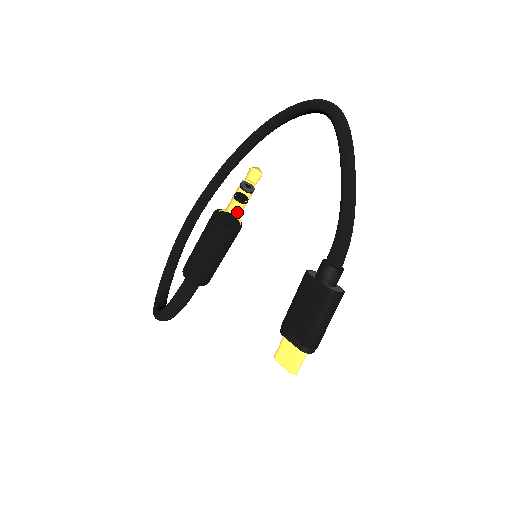
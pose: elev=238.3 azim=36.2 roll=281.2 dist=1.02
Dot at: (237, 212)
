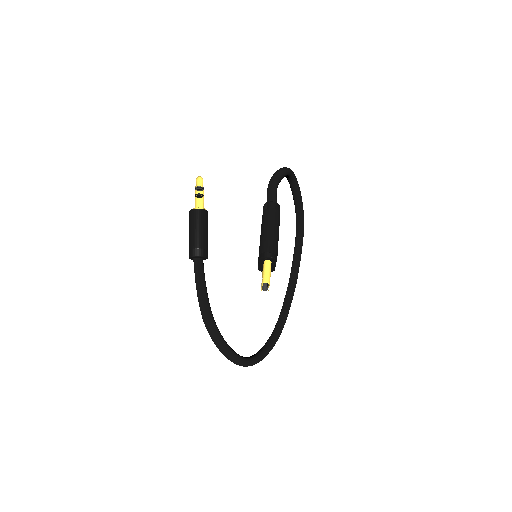
Dot at: (203, 207)
